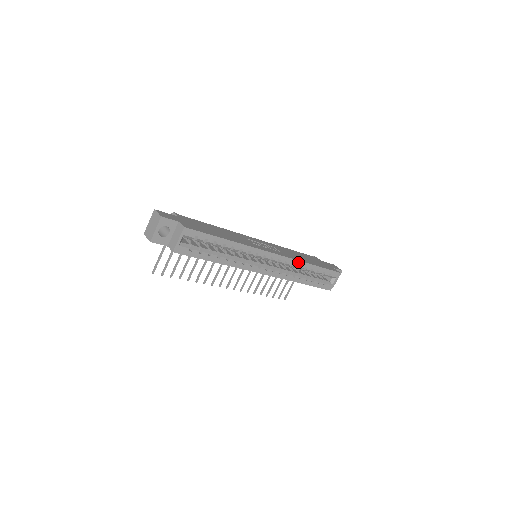
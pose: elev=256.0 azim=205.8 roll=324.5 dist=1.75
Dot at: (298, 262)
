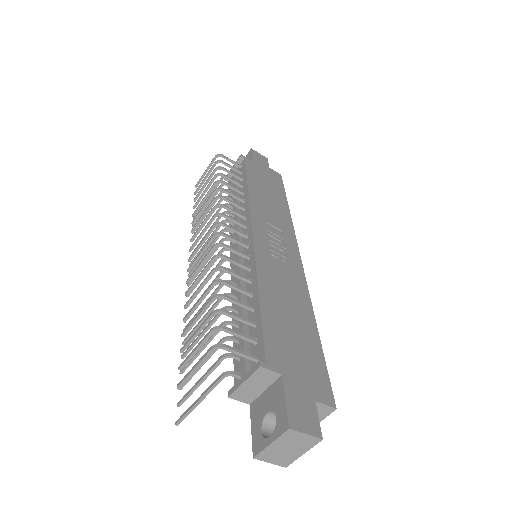
Dot at: (291, 225)
